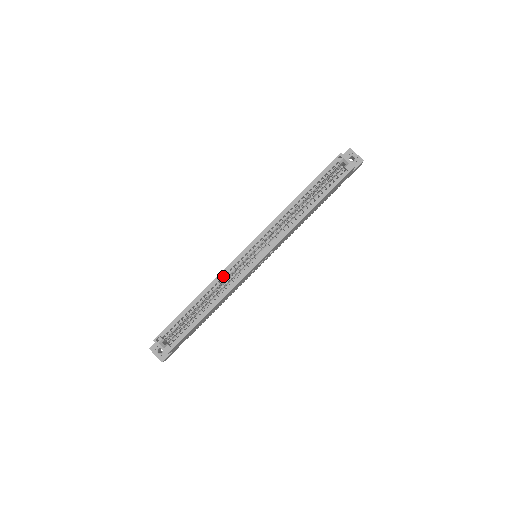
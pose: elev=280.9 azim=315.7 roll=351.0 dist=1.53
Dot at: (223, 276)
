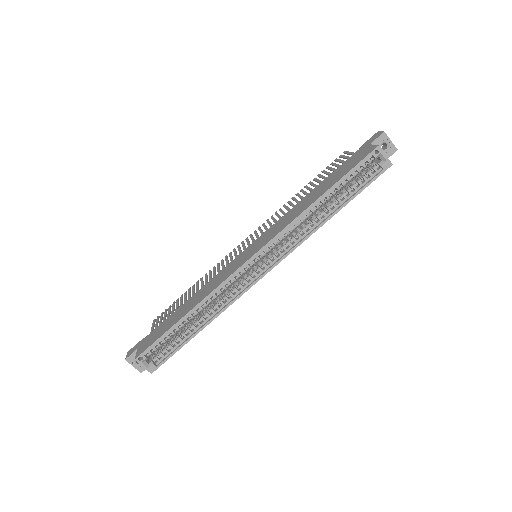
Dot at: (220, 287)
